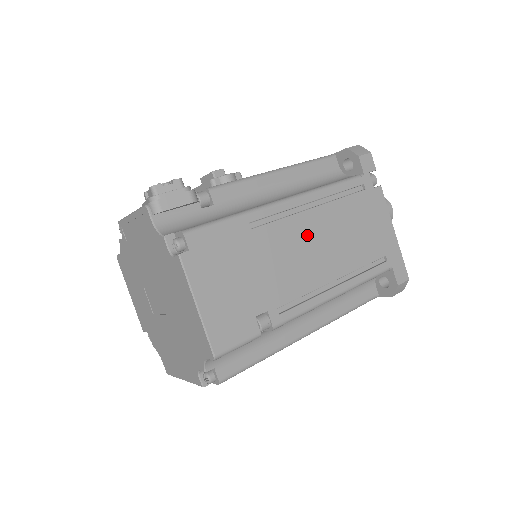
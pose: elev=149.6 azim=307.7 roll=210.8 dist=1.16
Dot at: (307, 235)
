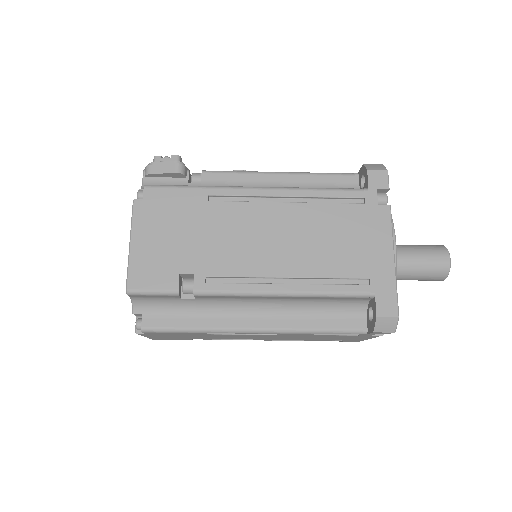
Dot at: (268, 224)
